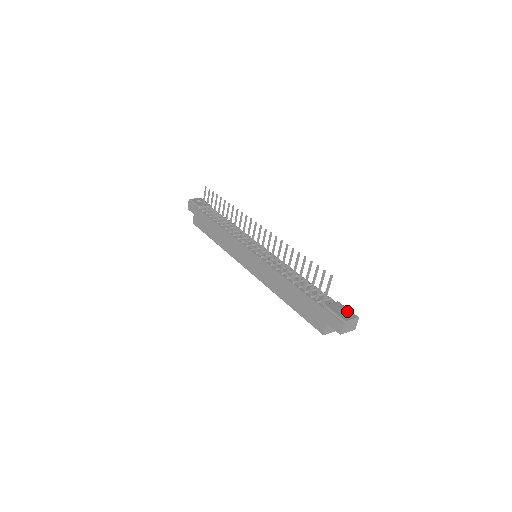
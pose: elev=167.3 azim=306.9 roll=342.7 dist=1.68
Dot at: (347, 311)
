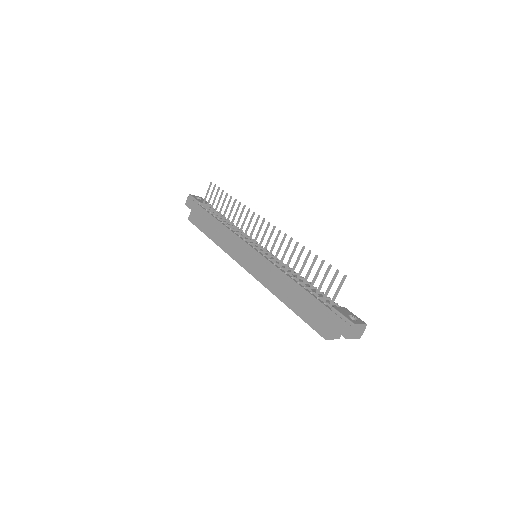
Dot at: (355, 317)
